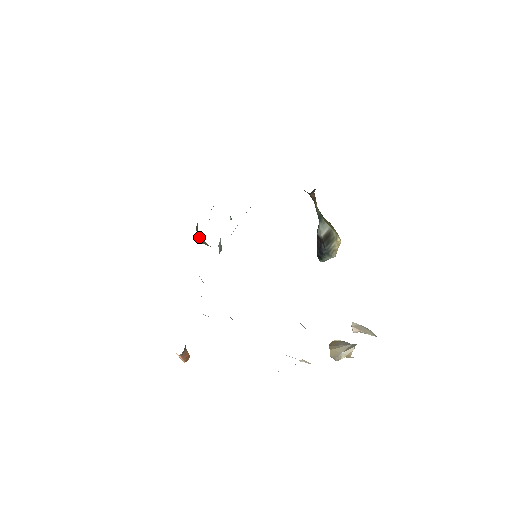
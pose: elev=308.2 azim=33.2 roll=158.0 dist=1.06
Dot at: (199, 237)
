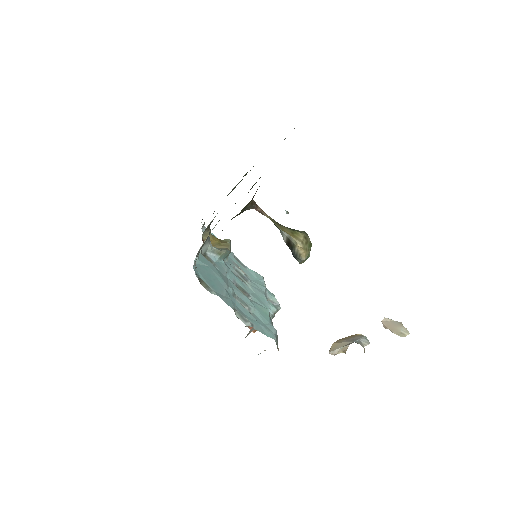
Dot at: occluded
